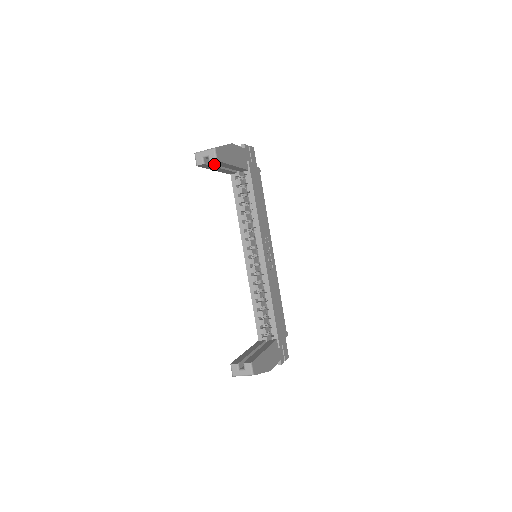
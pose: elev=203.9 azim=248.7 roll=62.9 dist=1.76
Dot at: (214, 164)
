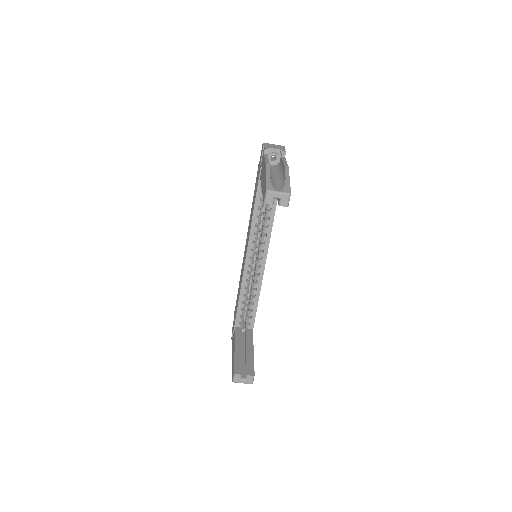
Dot at: occluded
